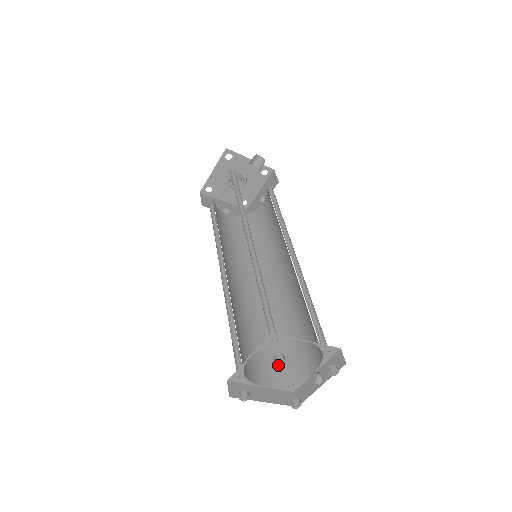
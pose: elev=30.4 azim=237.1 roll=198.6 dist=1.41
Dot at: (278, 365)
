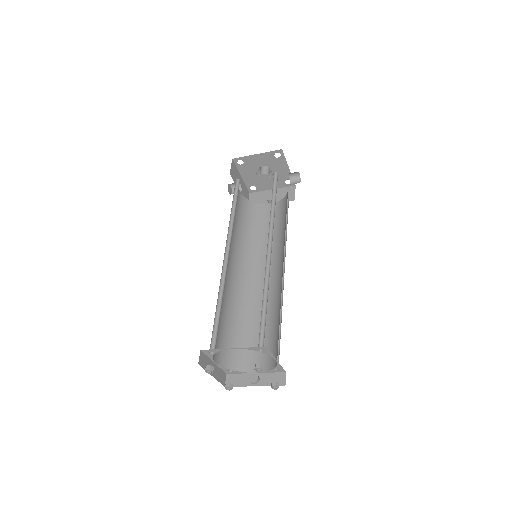
Dot at: (257, 371)
